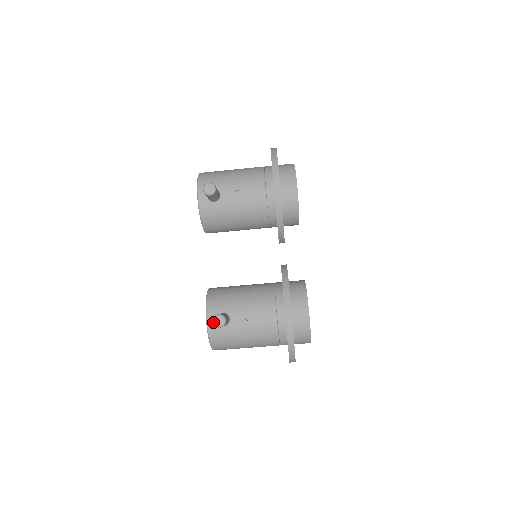
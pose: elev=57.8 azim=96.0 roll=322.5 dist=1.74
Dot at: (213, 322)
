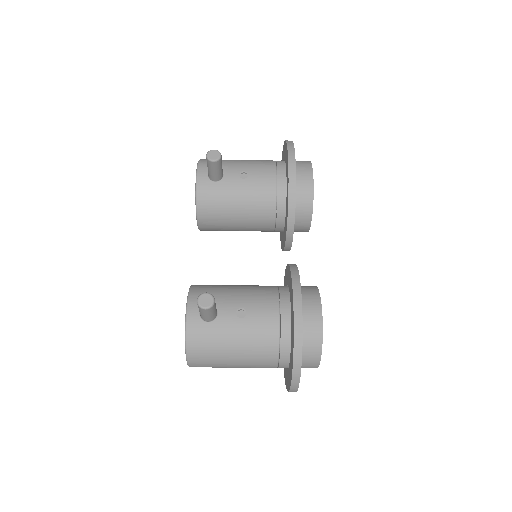
Dot at: (197, 301)
